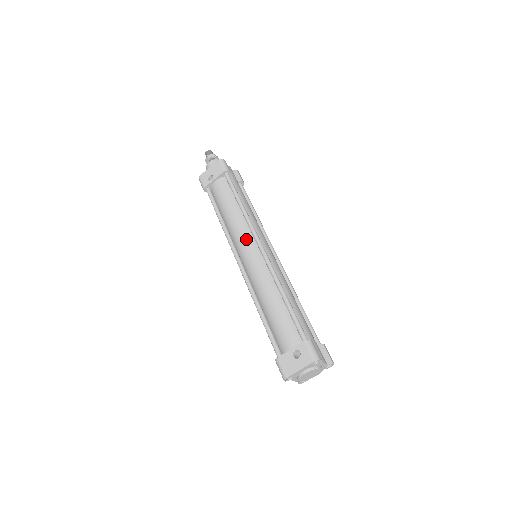
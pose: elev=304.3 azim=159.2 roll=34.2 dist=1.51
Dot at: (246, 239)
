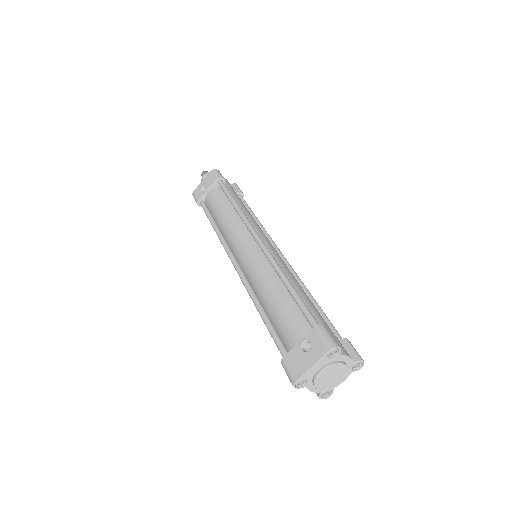
Dot at: (241, 236)
